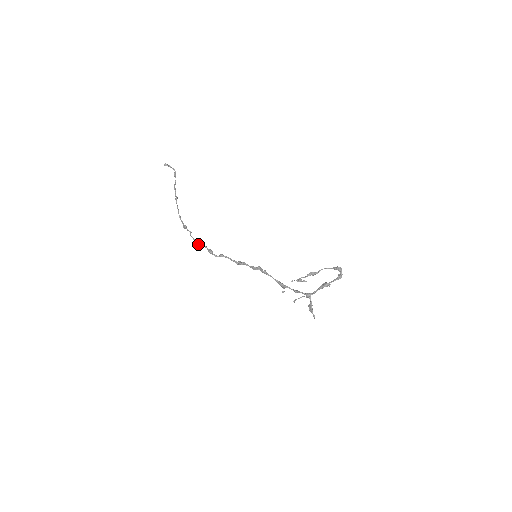
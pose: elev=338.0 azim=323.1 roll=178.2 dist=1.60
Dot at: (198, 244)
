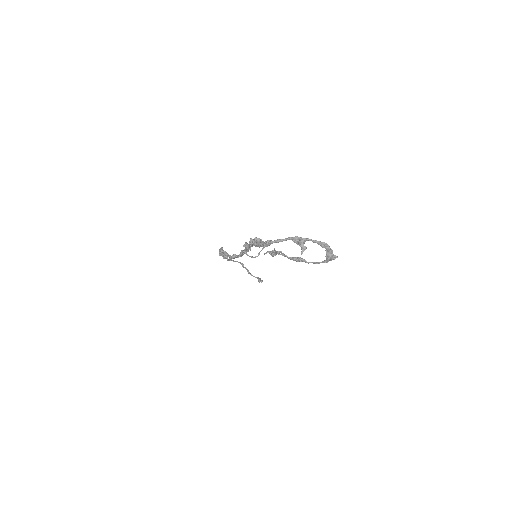
Dot at: (220, 249)
